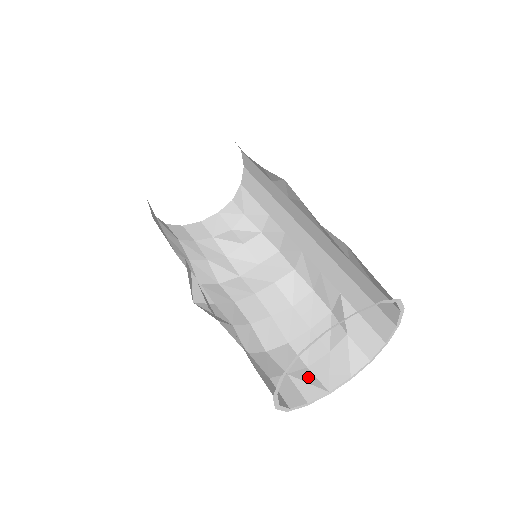
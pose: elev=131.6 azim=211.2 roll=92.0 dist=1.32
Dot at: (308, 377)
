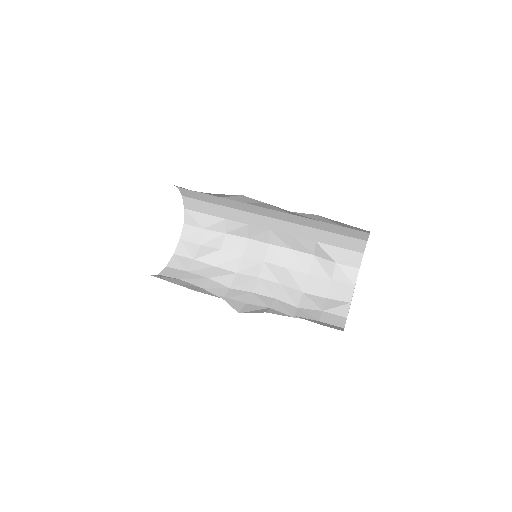
Dot at: (333, 303)
